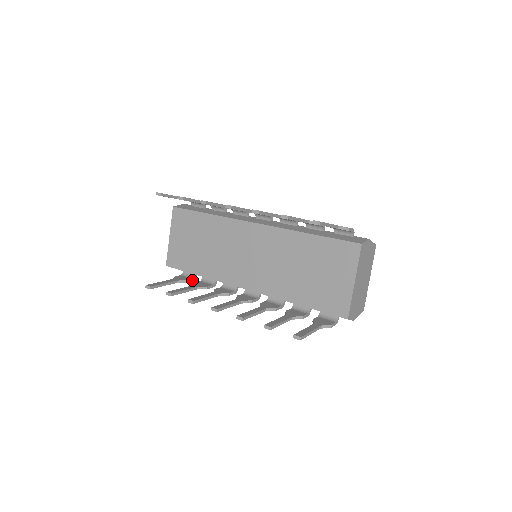
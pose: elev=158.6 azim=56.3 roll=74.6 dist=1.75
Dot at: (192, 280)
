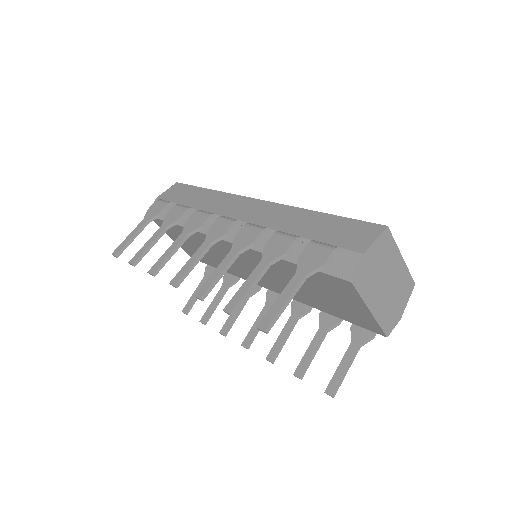
Dot at: occluded
